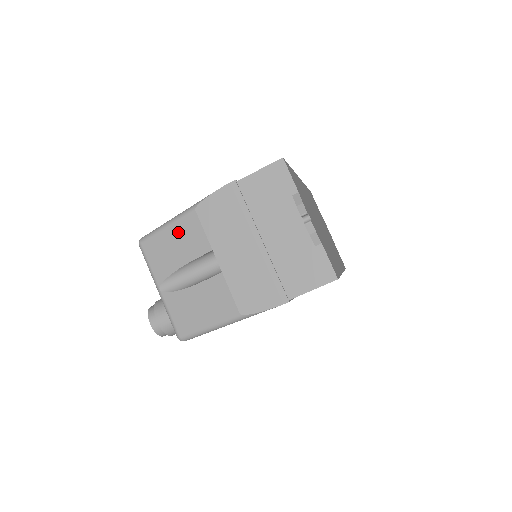
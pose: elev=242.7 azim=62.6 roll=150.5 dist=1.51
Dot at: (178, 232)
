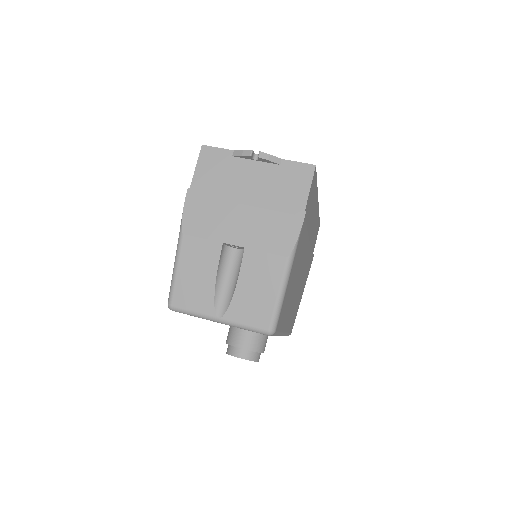
Dot at: (188, 263)
